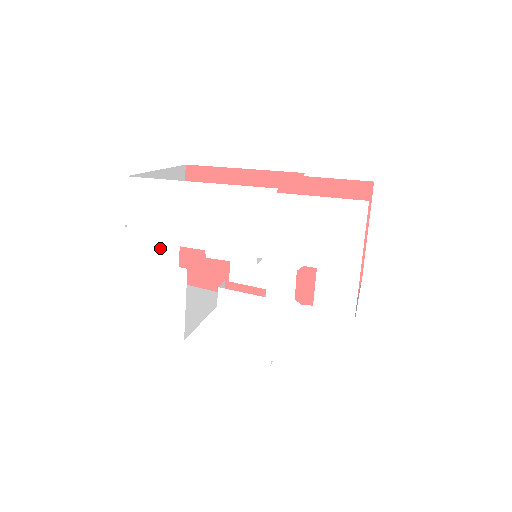
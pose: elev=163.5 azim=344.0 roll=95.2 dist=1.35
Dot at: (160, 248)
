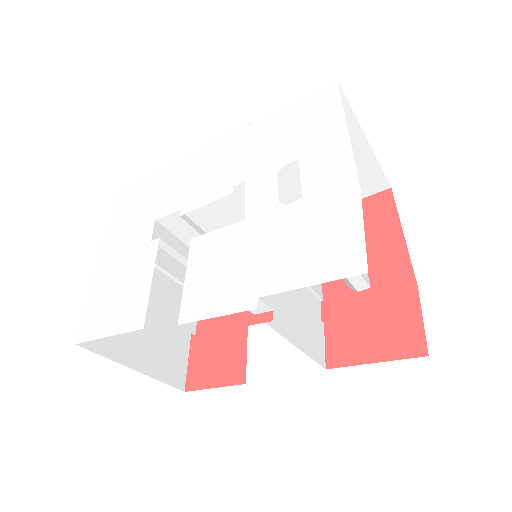
Dot at: (136, 233)
